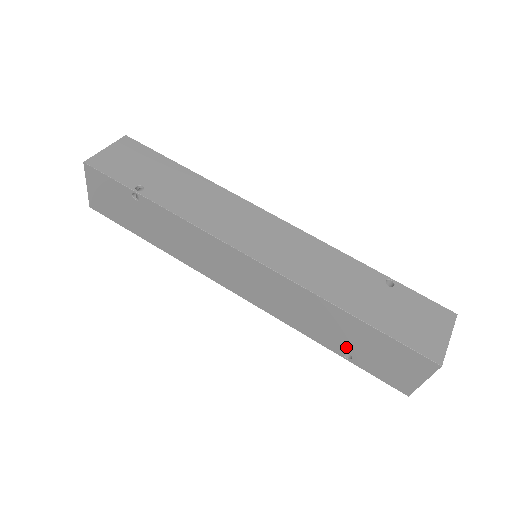
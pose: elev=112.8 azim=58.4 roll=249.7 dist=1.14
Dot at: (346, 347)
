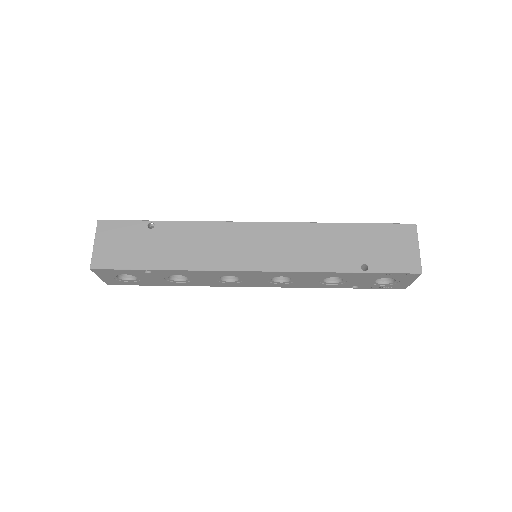
Dot at: (359, 258)
